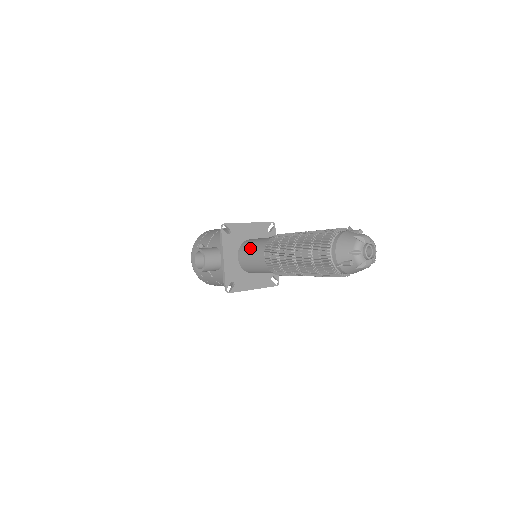
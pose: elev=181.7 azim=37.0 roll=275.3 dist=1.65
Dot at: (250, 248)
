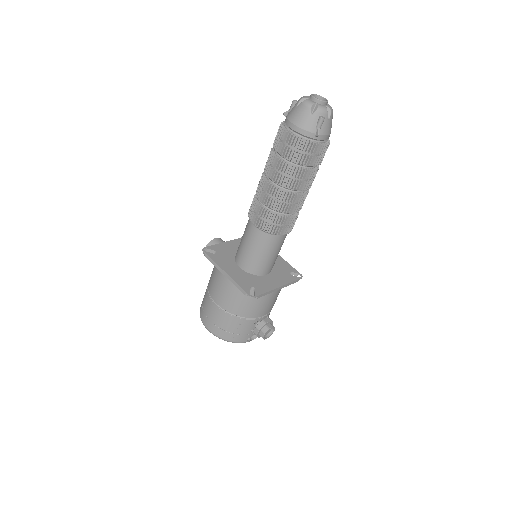
Dot at: occluded
